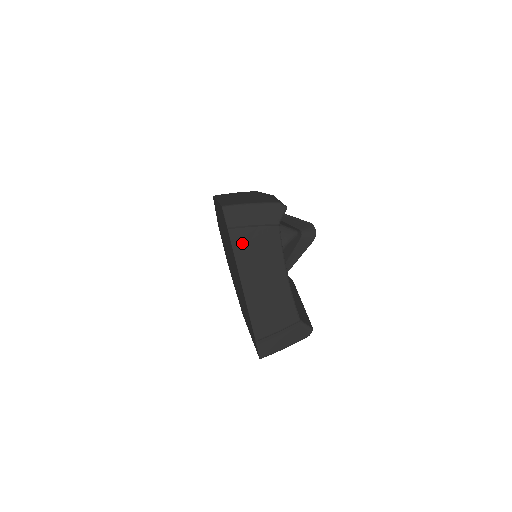
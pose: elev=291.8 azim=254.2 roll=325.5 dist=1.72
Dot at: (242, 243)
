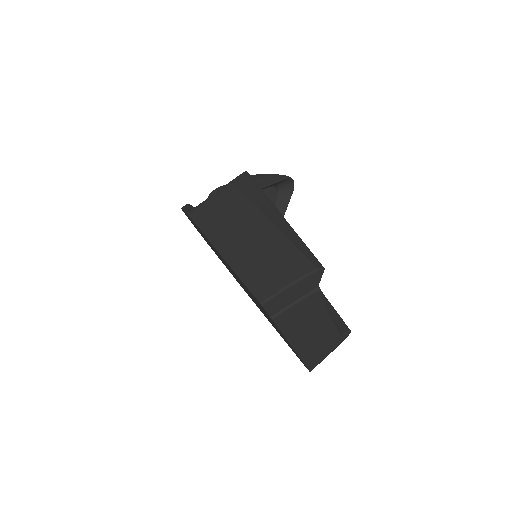
Dot at: (287, 321)
